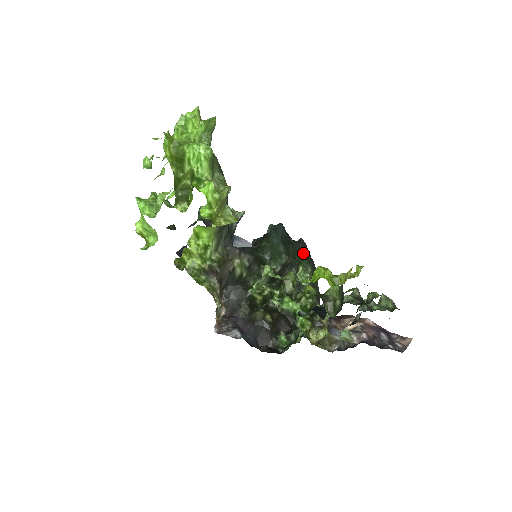
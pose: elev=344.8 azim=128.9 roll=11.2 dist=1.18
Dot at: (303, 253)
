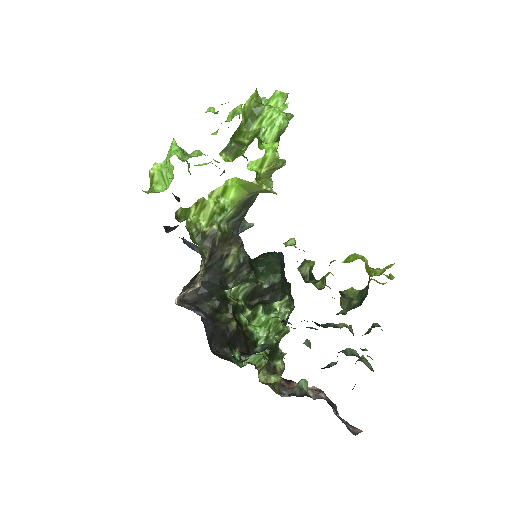
Dot at: occluded
